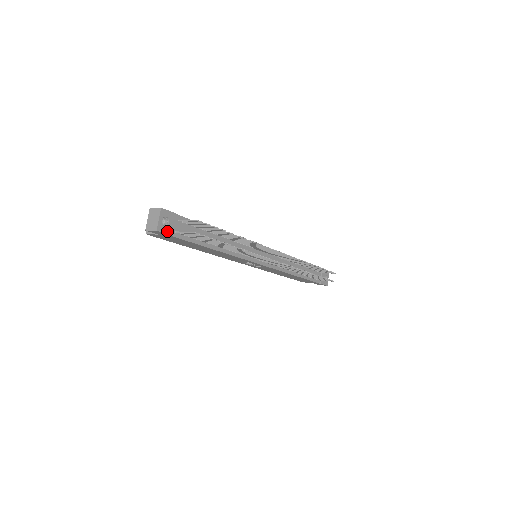
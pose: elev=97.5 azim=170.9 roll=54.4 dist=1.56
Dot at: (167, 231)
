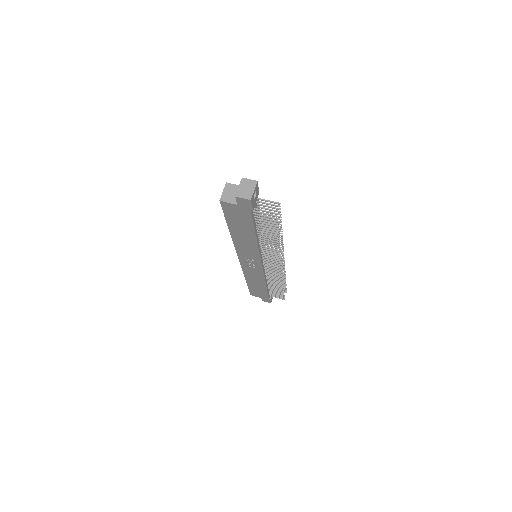
Dot at: (253, 204)
